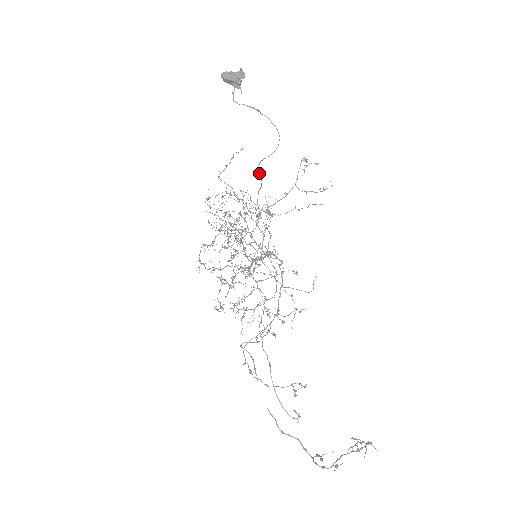
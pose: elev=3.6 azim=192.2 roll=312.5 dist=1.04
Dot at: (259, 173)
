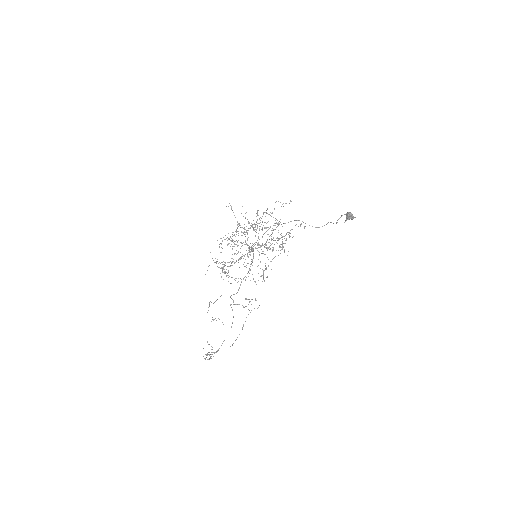
Dot at: occluded
